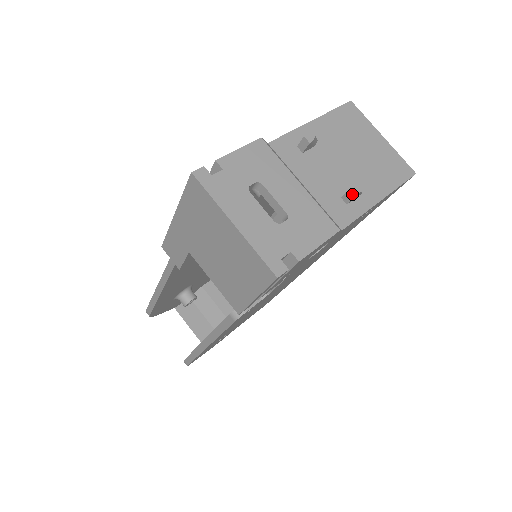
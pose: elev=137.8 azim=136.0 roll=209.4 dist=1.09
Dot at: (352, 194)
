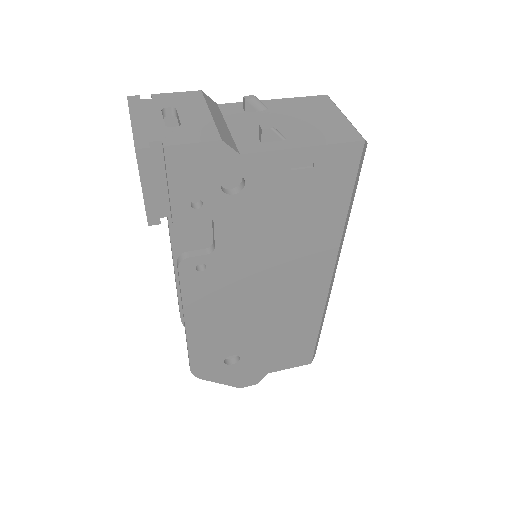
Dot at: (261, 129)
